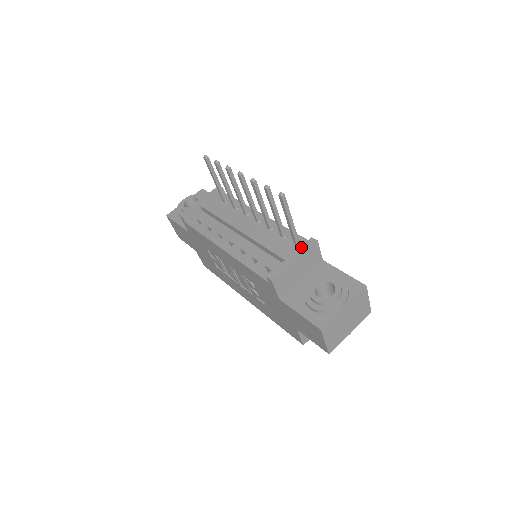
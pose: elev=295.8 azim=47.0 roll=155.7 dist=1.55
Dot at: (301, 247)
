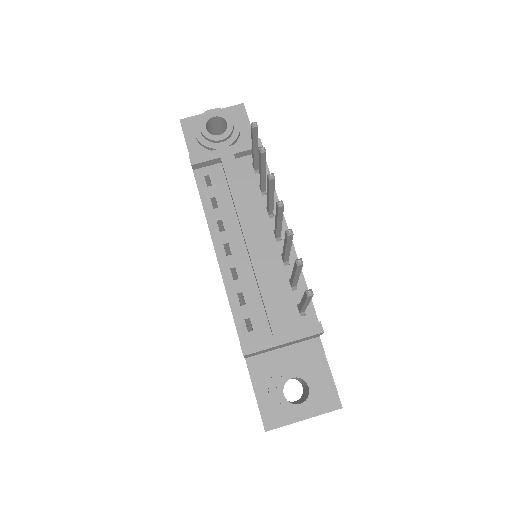
Dot at: (301, 329)
